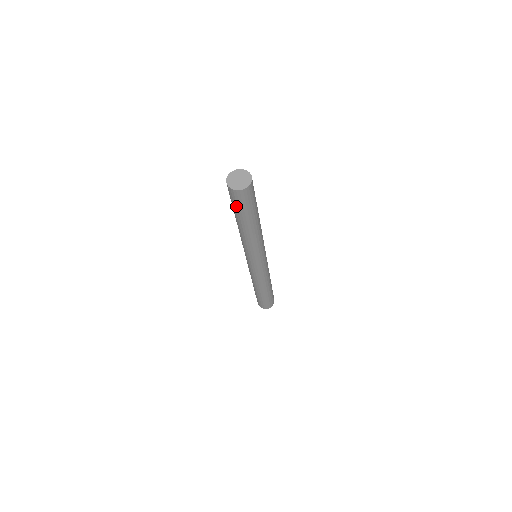
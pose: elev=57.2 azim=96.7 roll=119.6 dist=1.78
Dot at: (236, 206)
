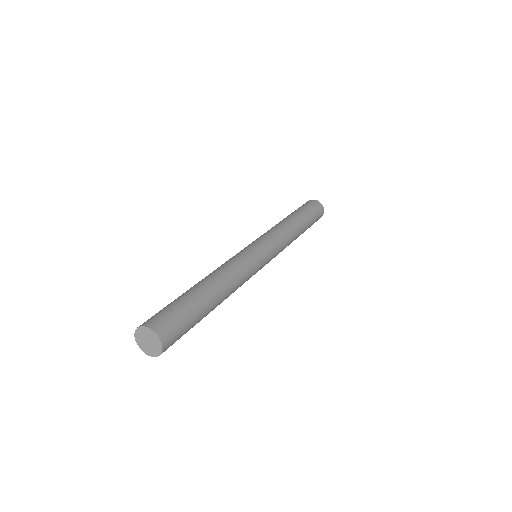
Dot at: occluded
